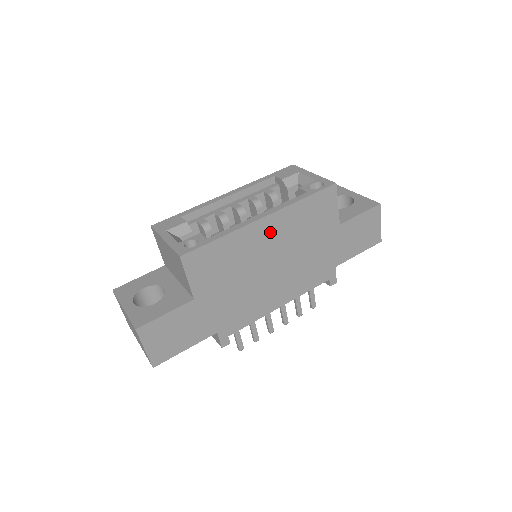
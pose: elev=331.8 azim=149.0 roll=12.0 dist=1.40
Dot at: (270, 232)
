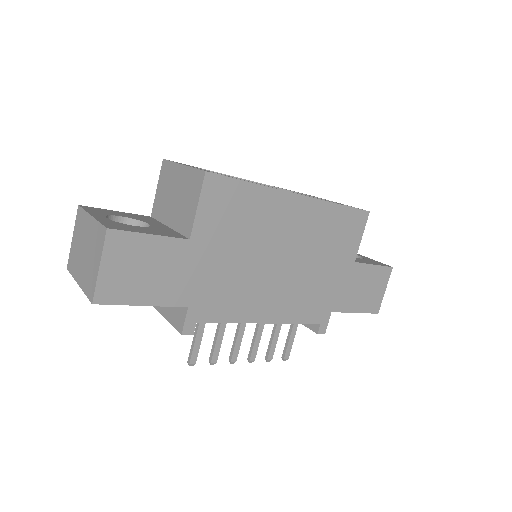
Dot at: (297, 217)
